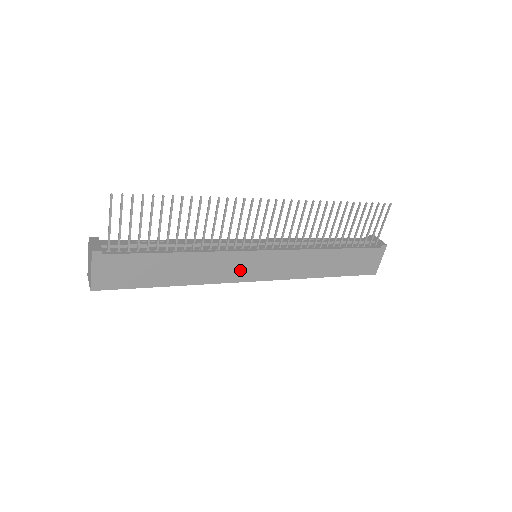
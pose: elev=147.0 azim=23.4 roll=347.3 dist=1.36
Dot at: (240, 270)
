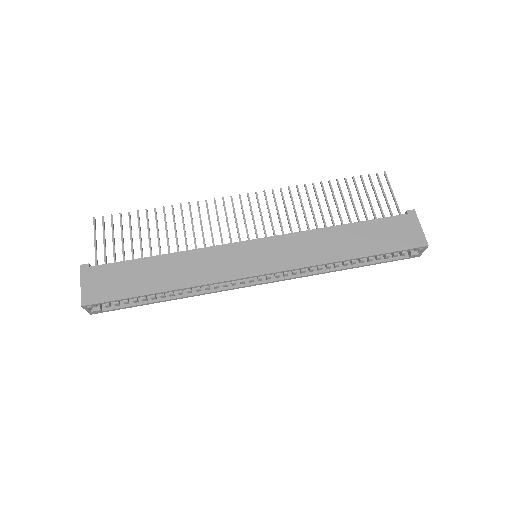
Dot at: (236, 264)
